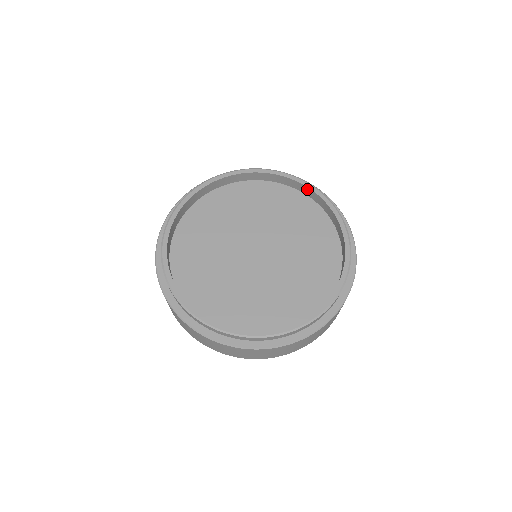
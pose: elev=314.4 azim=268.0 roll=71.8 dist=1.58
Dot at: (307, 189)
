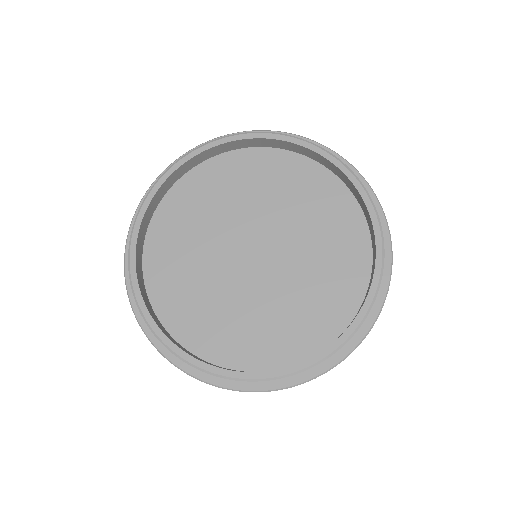
Dot at: (375, 250)
